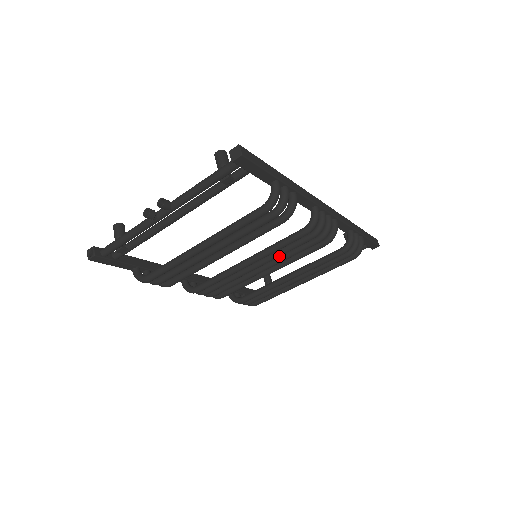
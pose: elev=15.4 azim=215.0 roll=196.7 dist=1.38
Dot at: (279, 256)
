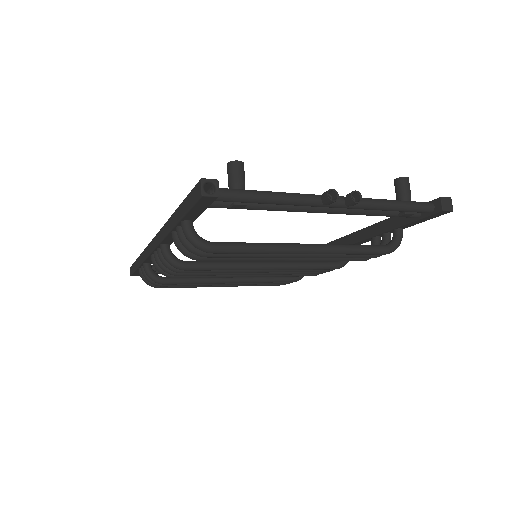
Dot at: occluded
